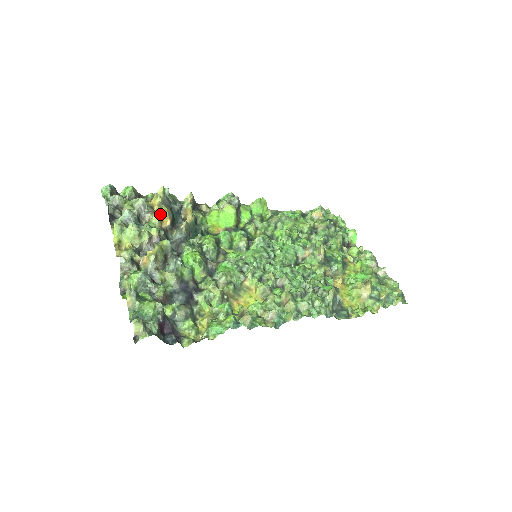
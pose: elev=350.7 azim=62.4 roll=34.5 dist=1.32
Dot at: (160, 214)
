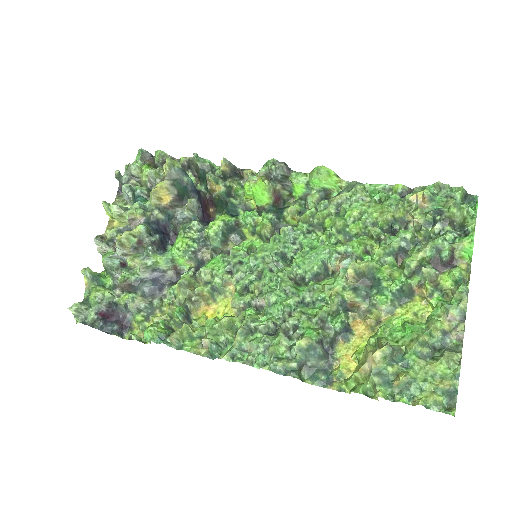
Dot at: (157, 191)
